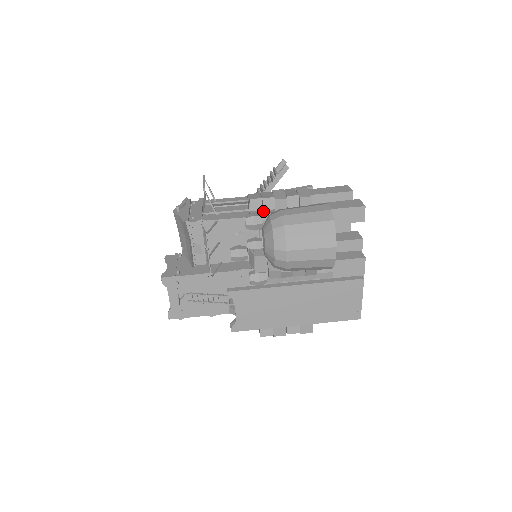
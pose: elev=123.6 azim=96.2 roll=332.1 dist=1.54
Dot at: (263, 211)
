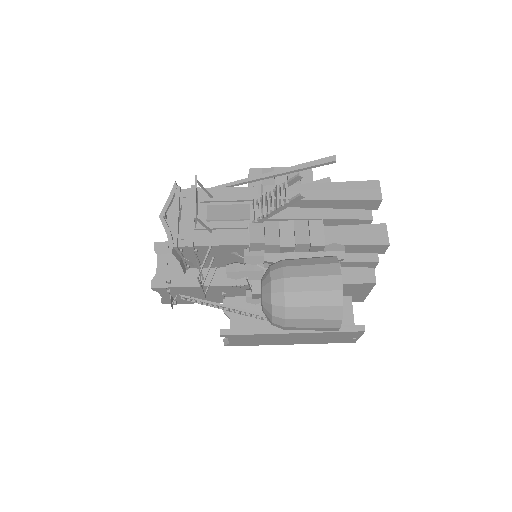
Dot at: occluded
